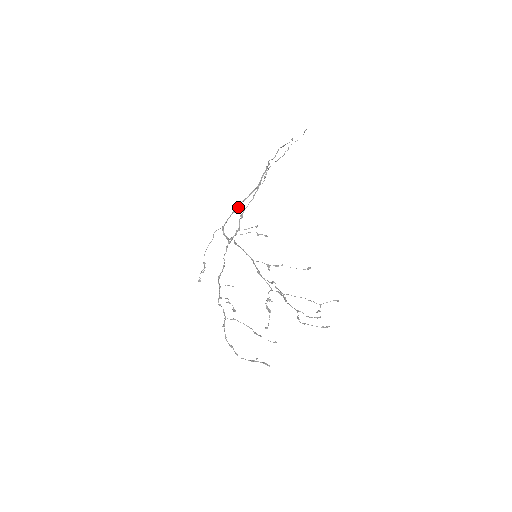
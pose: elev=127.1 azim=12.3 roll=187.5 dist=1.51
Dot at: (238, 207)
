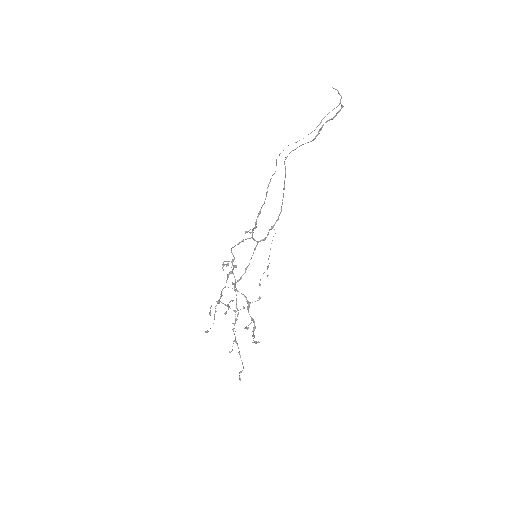
Dot at: (282, 203)
